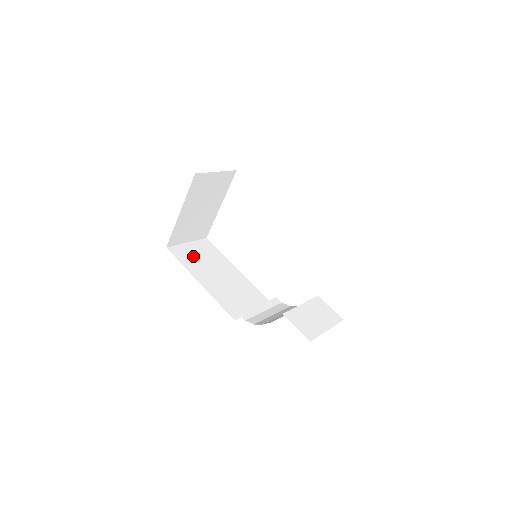
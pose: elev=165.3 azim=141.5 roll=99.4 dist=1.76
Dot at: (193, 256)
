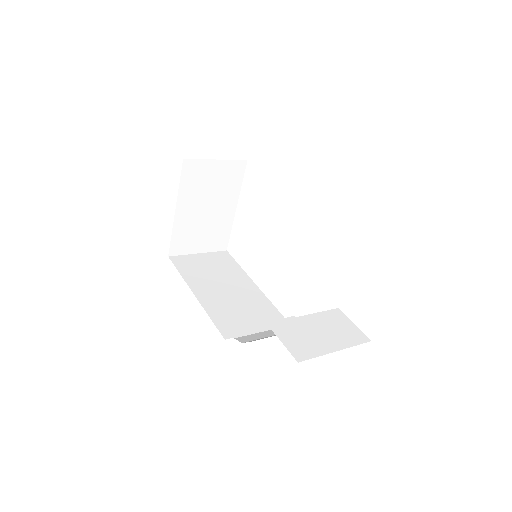
Dot at: (199, 267)
